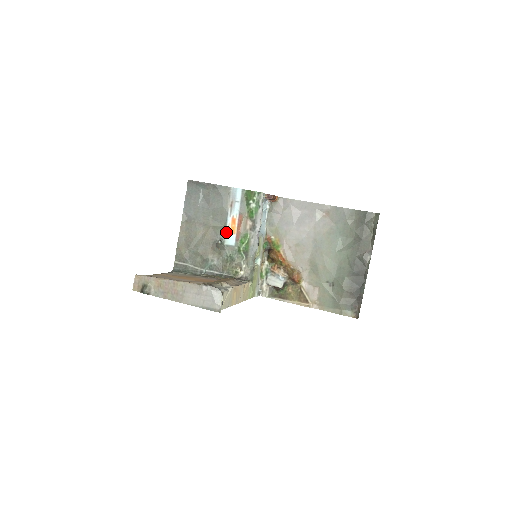
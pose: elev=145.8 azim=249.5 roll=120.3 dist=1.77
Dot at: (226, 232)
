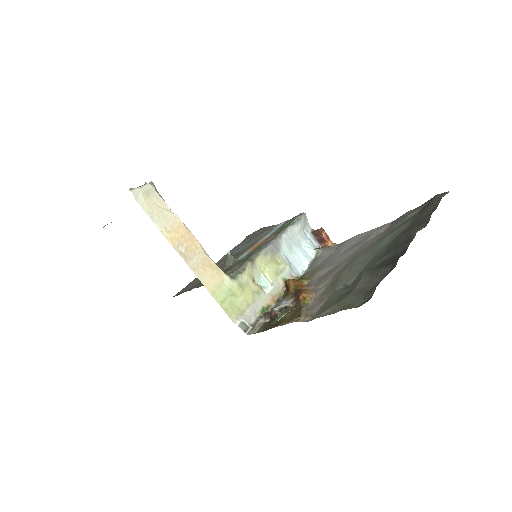
Dot at: (245, 252)
